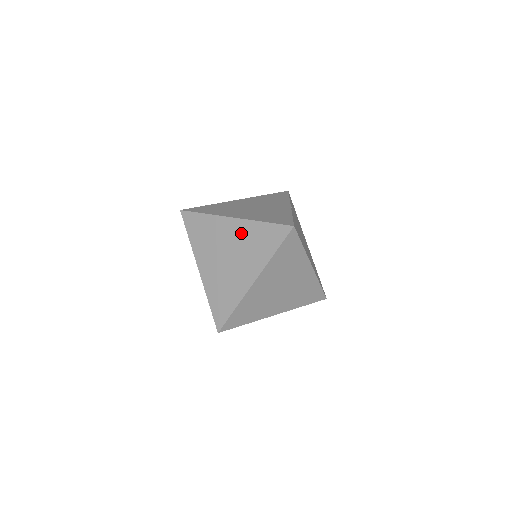
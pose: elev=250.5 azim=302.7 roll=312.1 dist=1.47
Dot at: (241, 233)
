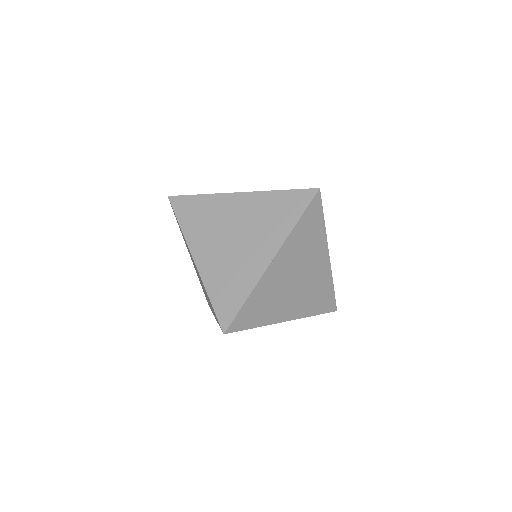
Dot at: (251, 207)
